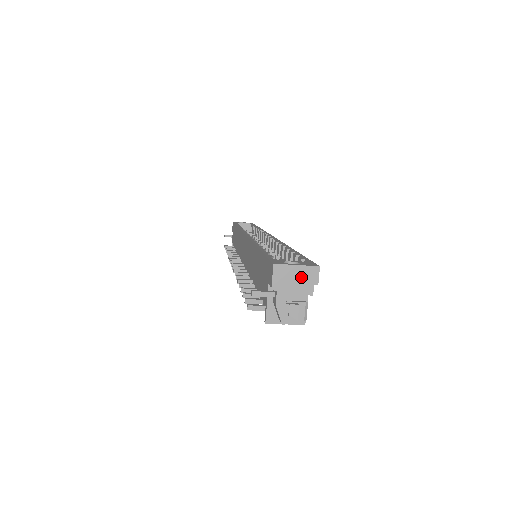
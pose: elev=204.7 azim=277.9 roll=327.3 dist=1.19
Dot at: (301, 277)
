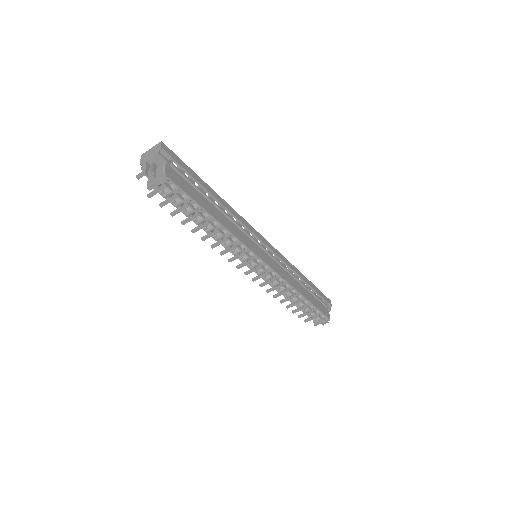
Dot at: (153, 151)
